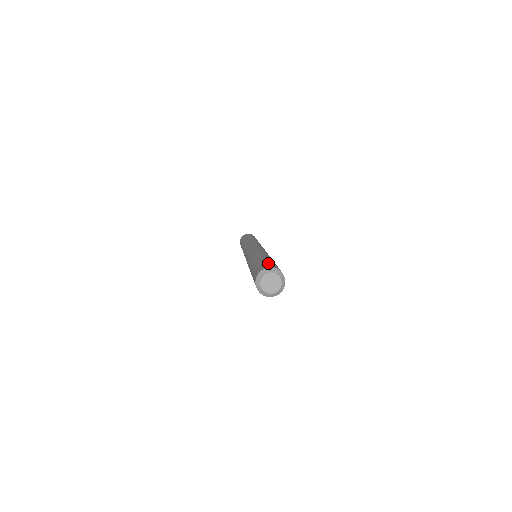
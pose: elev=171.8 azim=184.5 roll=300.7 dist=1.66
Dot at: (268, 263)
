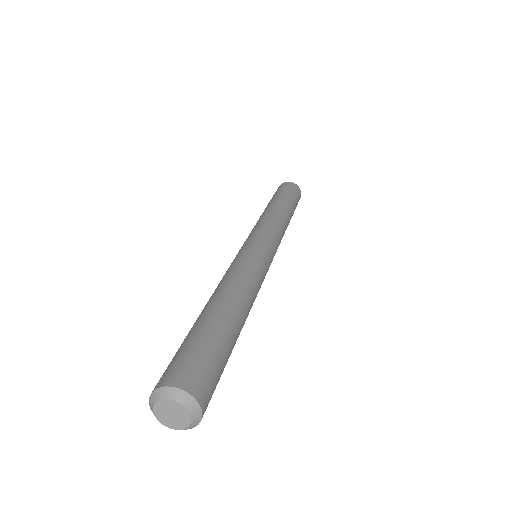
Dot at: (211, 368)
